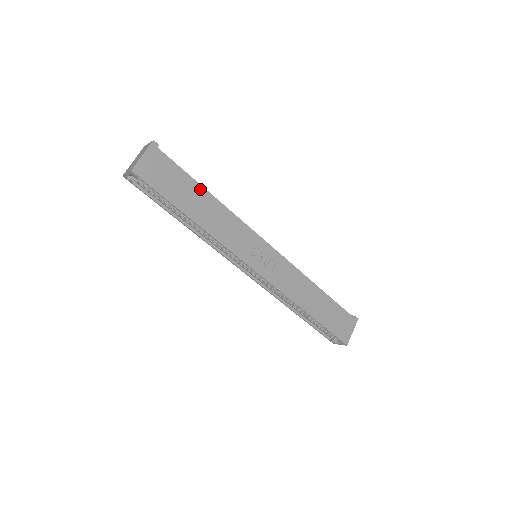
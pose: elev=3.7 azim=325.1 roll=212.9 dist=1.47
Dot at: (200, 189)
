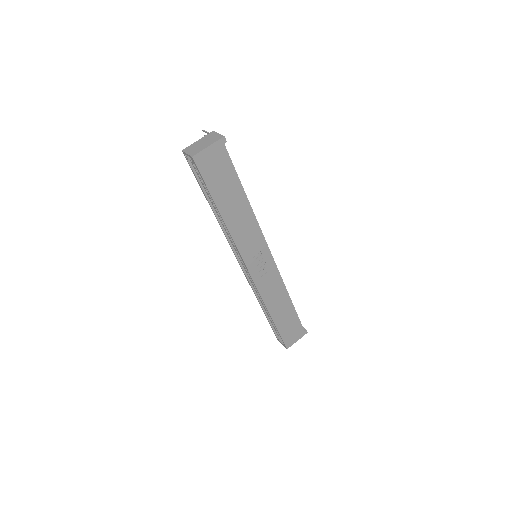
Dot at: (241, 191)
